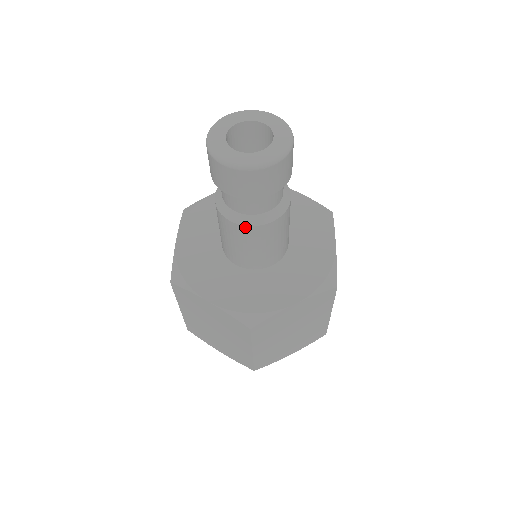
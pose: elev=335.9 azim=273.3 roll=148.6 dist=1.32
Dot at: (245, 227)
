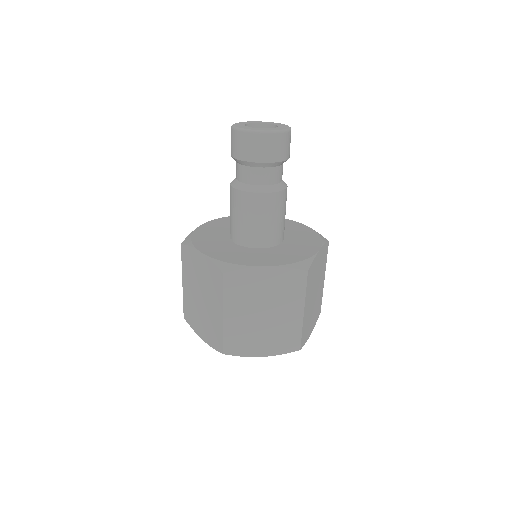
Dot at: (244, 193)
